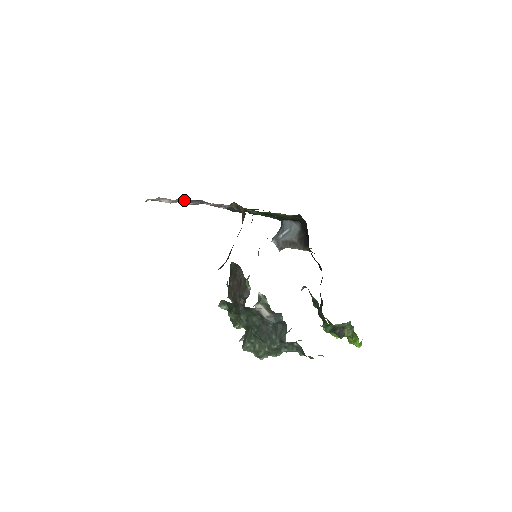
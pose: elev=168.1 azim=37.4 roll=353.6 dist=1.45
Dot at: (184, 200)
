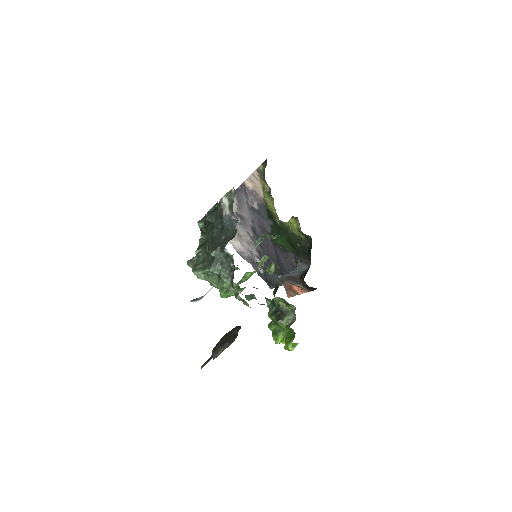
Dot at: (234, 200)
